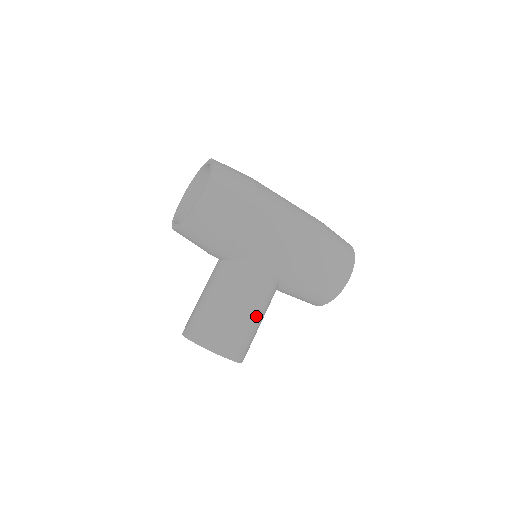
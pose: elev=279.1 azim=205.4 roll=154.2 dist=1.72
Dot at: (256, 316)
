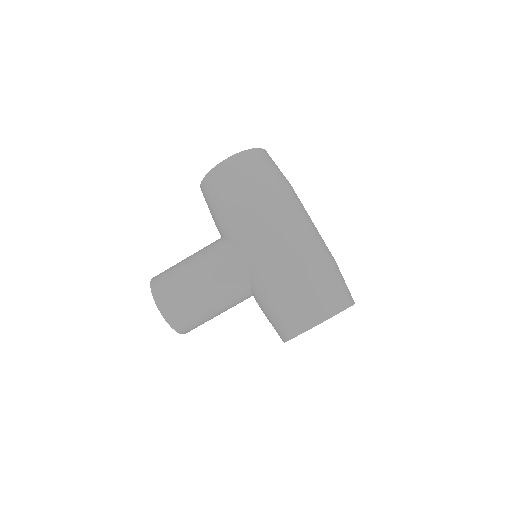
Dot at: (207, 295)
